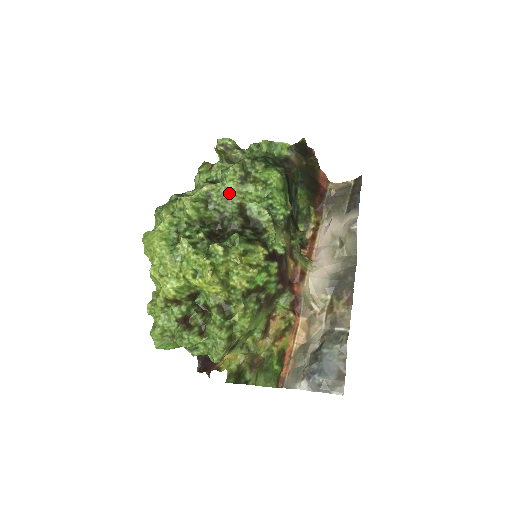
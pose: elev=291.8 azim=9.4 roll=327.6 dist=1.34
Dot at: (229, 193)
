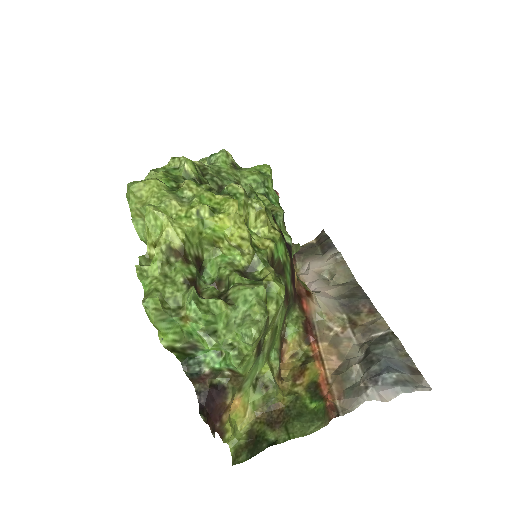
Dot at: (224, 172)
